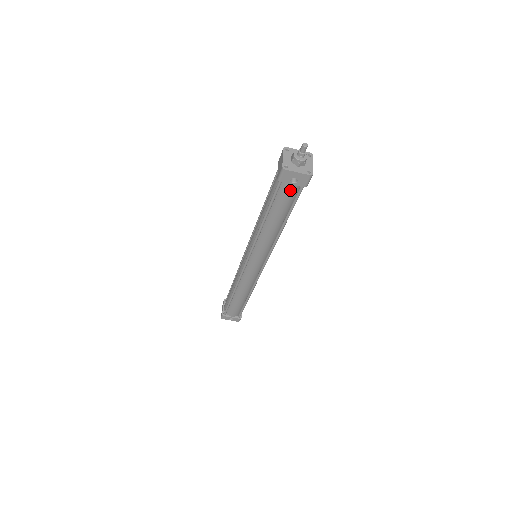
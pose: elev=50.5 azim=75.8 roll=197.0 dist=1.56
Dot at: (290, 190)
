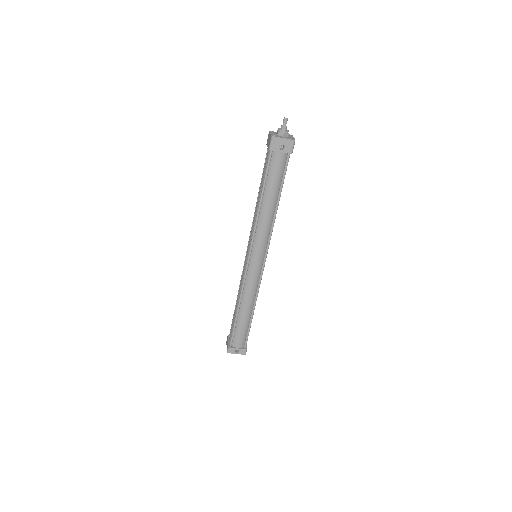
Dot at: (279, 160)
